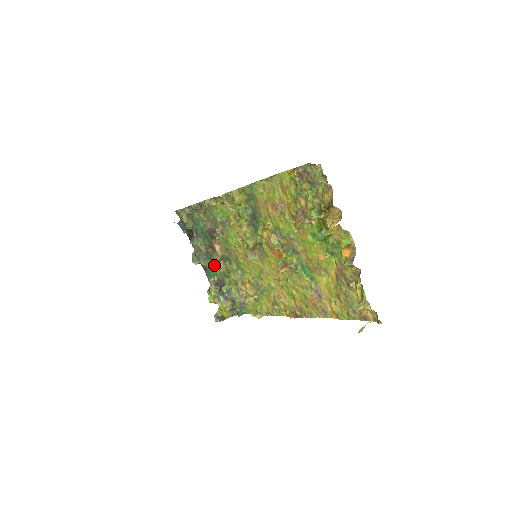
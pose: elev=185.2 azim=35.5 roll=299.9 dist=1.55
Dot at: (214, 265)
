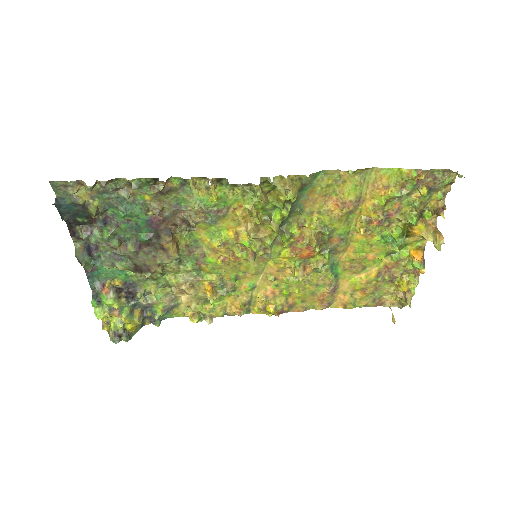
Dot at: (143, 269)
